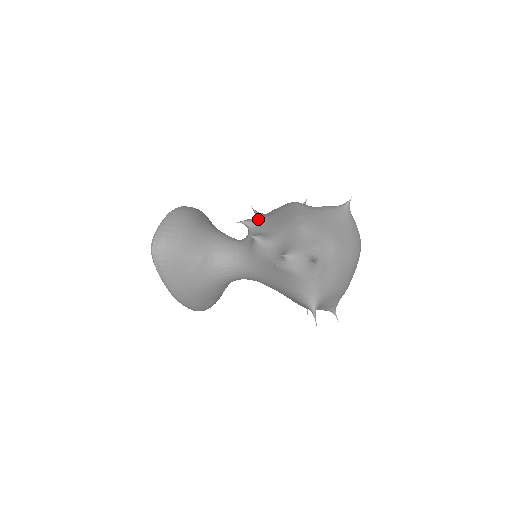
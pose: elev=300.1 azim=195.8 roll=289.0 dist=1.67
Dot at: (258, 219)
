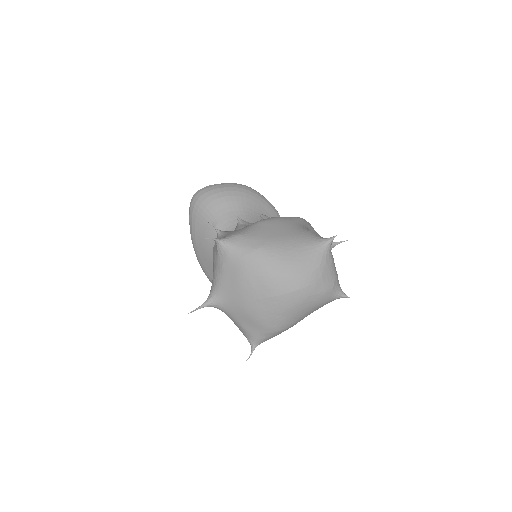
Dot at: occluded
